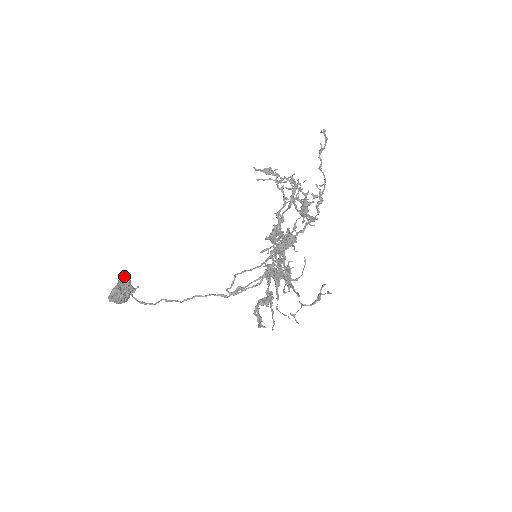
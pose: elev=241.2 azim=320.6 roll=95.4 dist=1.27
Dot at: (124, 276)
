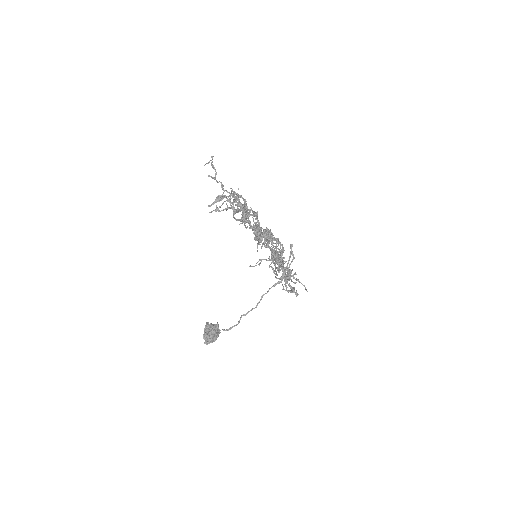
Dot at: occluded
